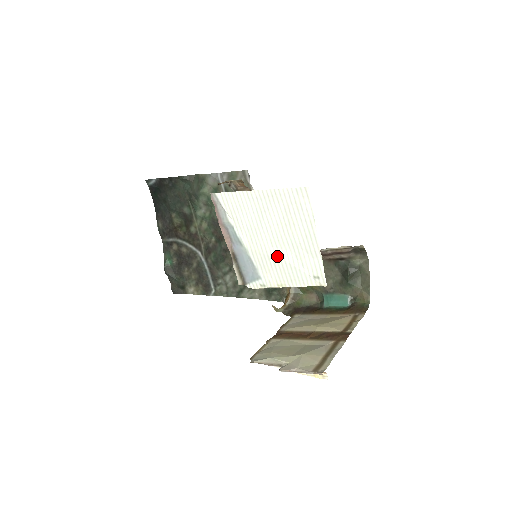
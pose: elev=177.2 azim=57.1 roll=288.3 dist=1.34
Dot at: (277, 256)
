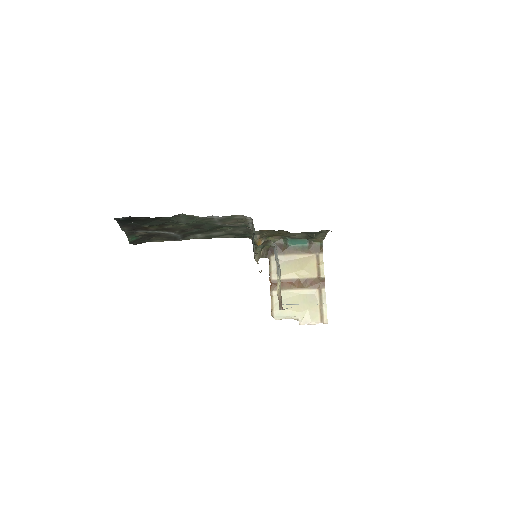
Dot at: occluded
